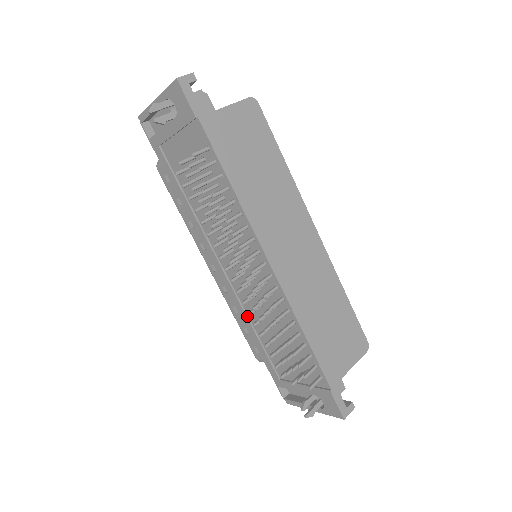
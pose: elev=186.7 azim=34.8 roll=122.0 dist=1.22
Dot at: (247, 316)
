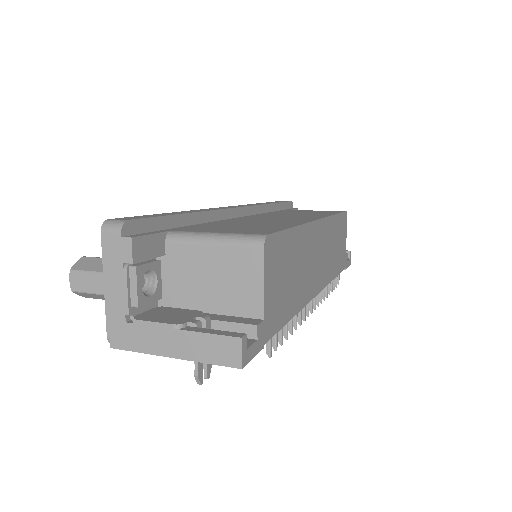
Dot at: occluded
